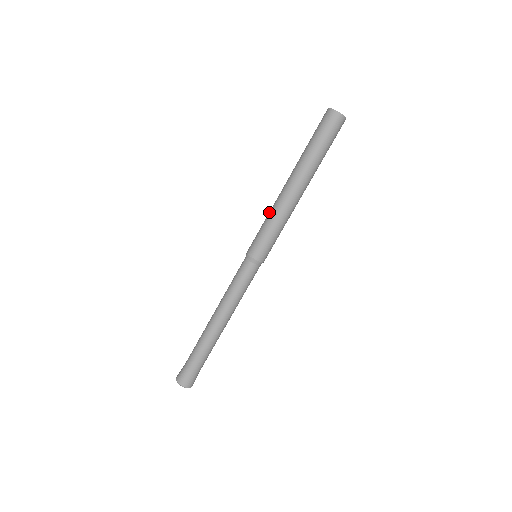
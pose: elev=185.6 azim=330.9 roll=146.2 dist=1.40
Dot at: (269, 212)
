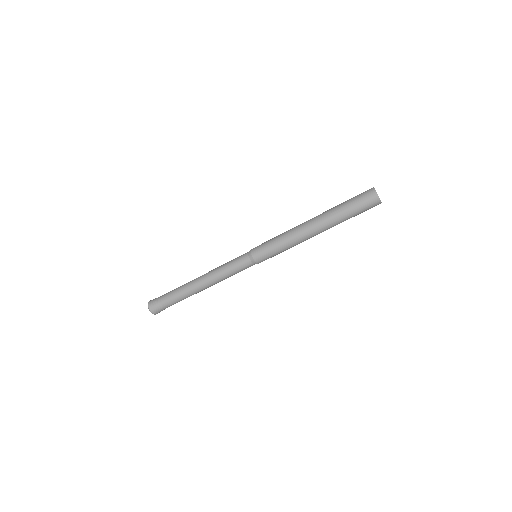
Dot at: (285, 232)
